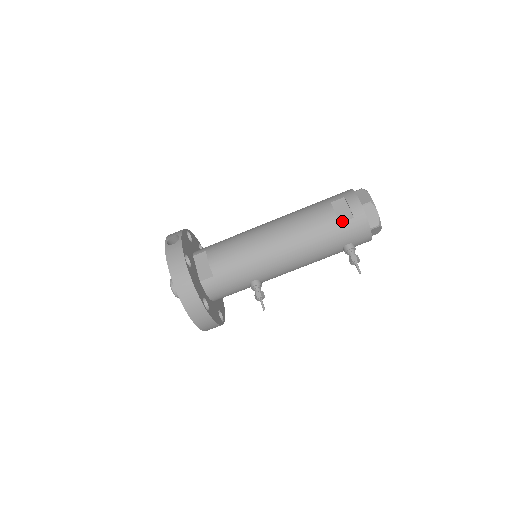
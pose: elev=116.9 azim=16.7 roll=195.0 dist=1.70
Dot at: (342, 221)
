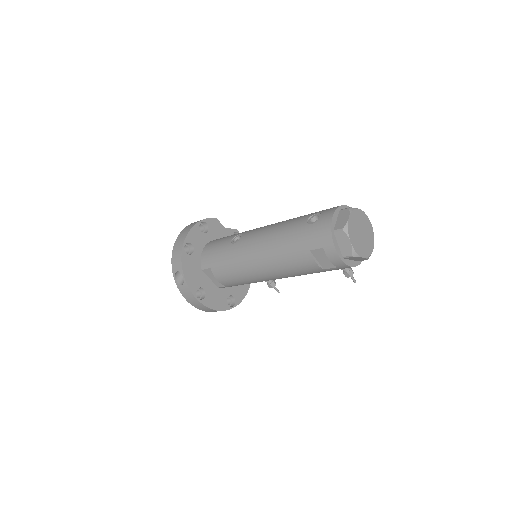
Dot at: (325, 268)
